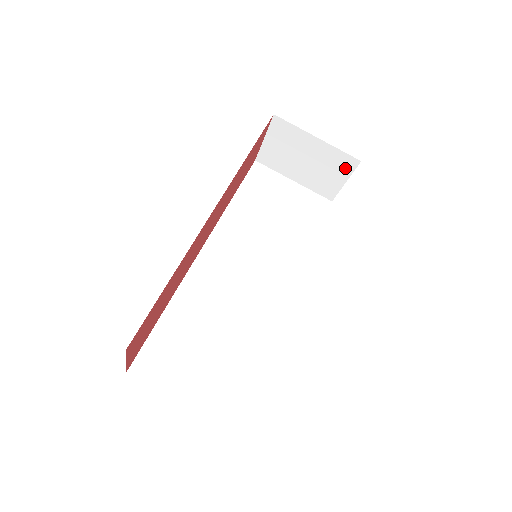
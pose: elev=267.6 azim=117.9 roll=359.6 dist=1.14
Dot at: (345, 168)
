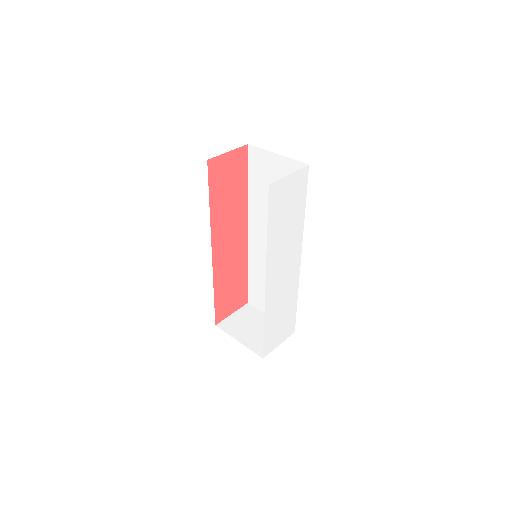
Dot at: occluded
